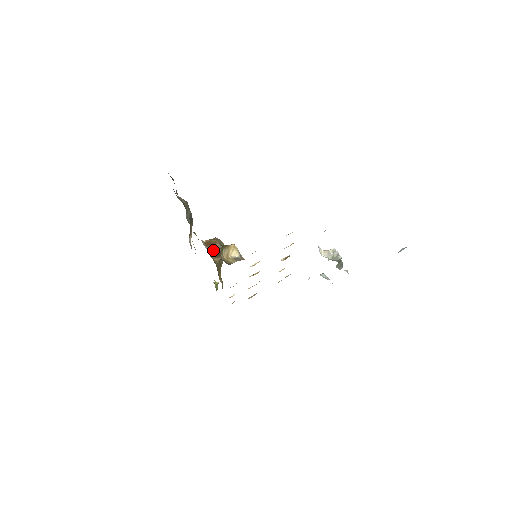
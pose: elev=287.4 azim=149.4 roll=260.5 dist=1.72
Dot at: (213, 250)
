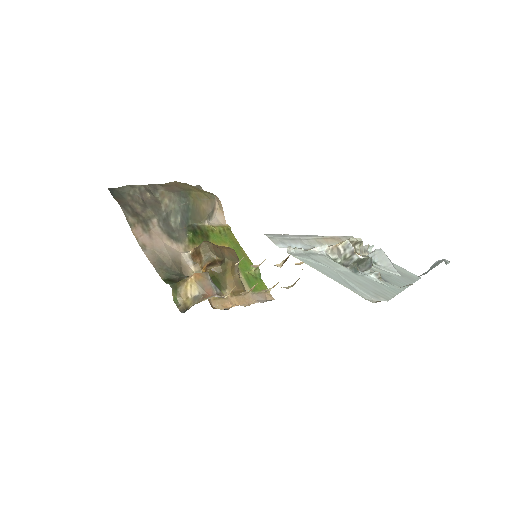
Dot at: (200, 263)
